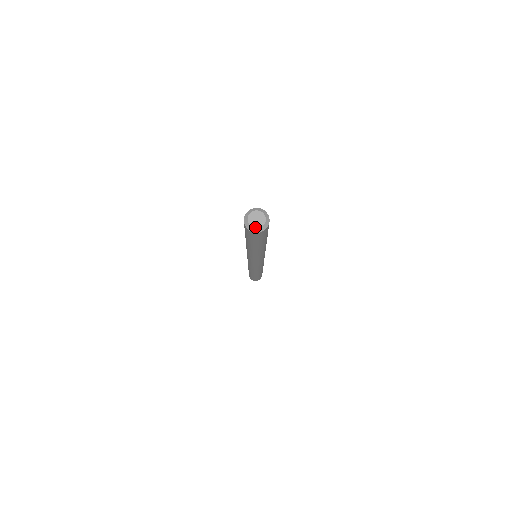
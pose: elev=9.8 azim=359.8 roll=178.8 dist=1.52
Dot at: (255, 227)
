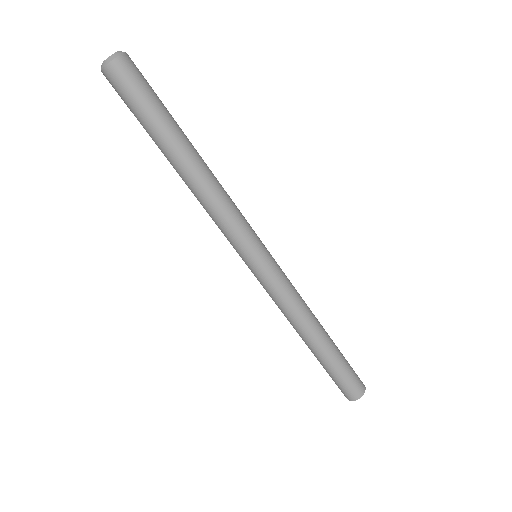
Dot at: (104, 62)
